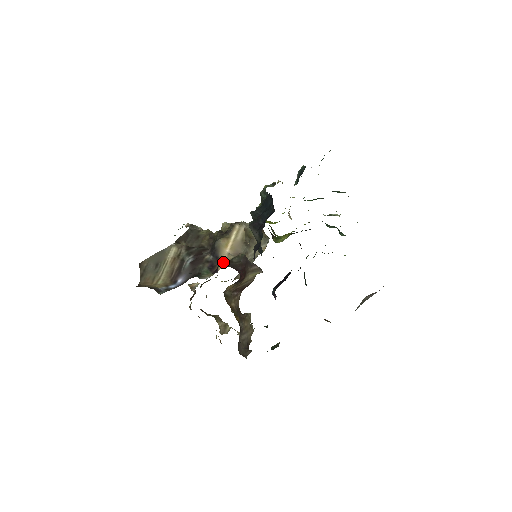
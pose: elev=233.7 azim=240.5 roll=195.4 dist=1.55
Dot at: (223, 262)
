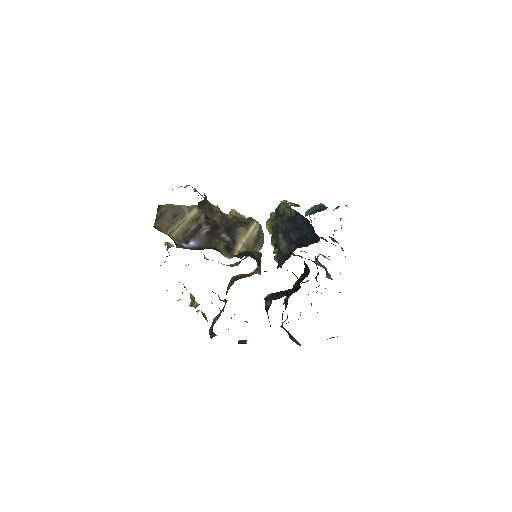
Dot at: (250, 252)
